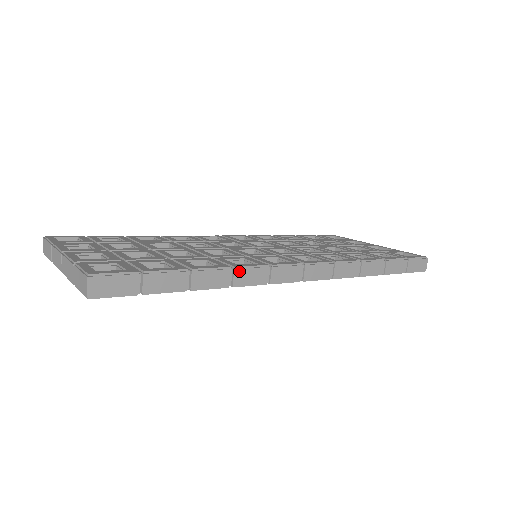
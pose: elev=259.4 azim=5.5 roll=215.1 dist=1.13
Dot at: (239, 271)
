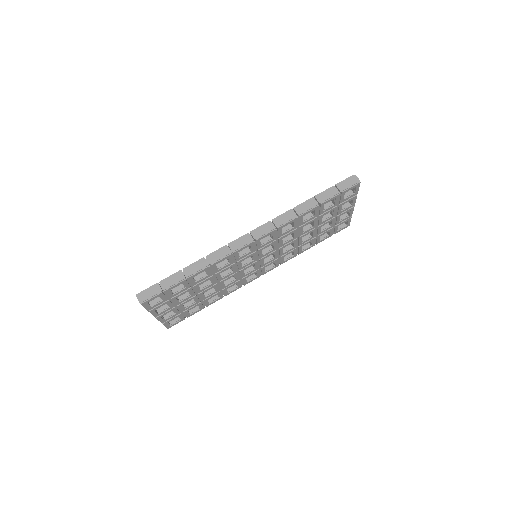
Dot at: (209, 257)
